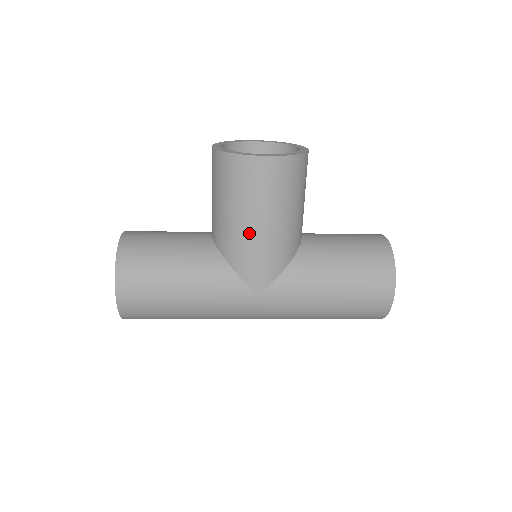
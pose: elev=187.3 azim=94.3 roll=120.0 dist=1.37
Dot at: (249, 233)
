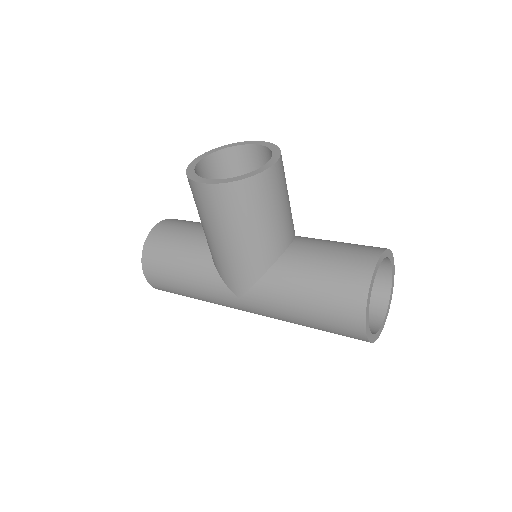
Dot at: (216, 247)
